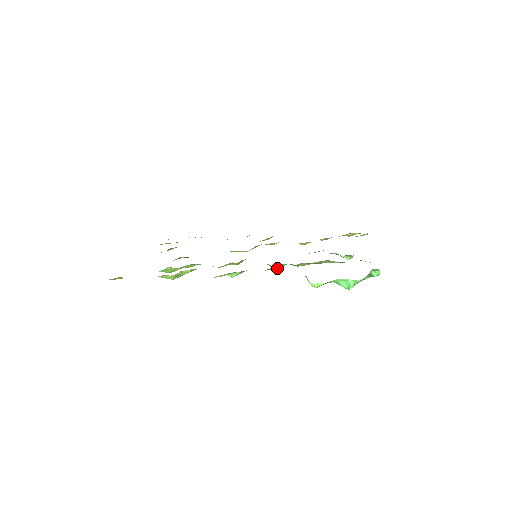
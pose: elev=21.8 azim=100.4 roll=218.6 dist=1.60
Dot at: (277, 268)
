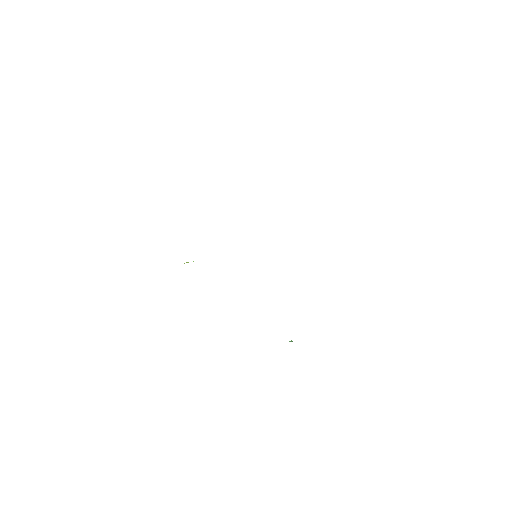
Dot at: occluded
